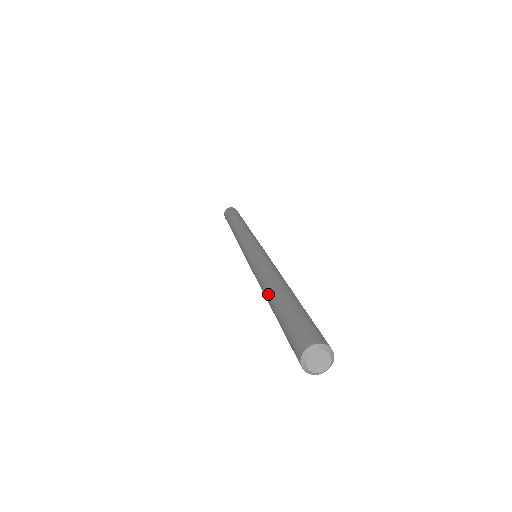
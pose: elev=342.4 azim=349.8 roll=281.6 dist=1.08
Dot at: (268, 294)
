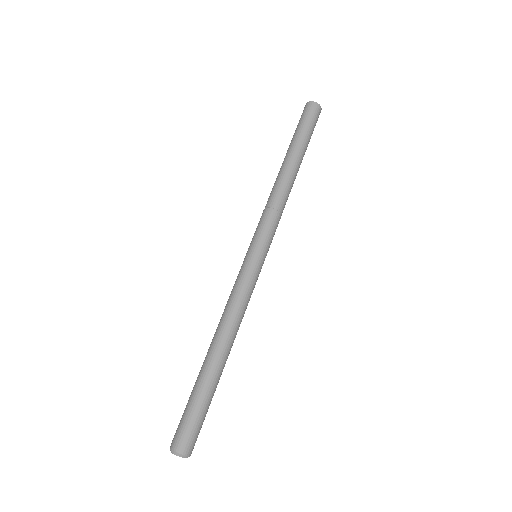
Dot at: (208, 350)
